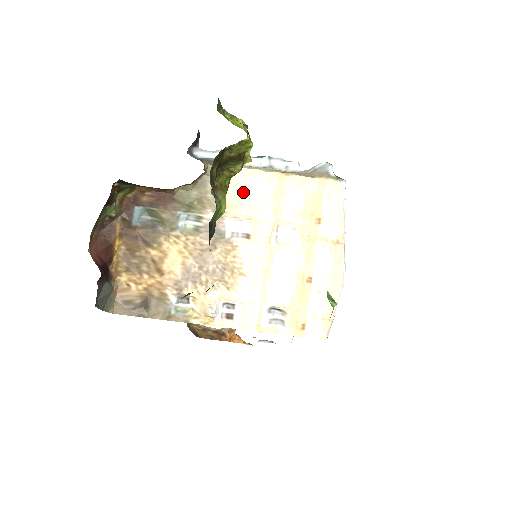
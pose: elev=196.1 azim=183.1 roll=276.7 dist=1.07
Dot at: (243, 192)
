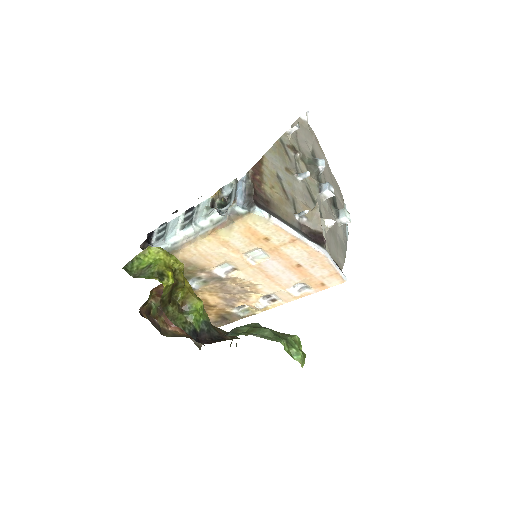
Dot at: (204, 256)
